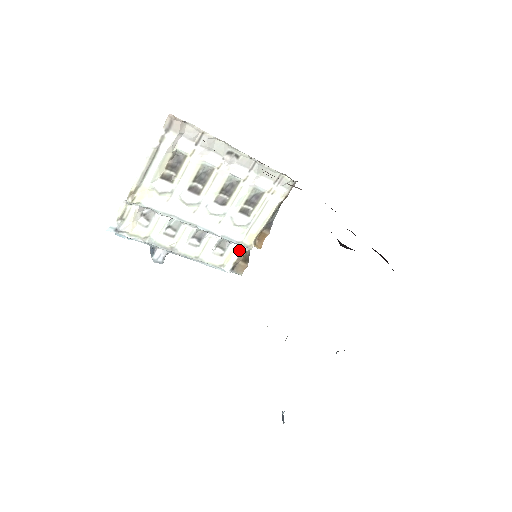
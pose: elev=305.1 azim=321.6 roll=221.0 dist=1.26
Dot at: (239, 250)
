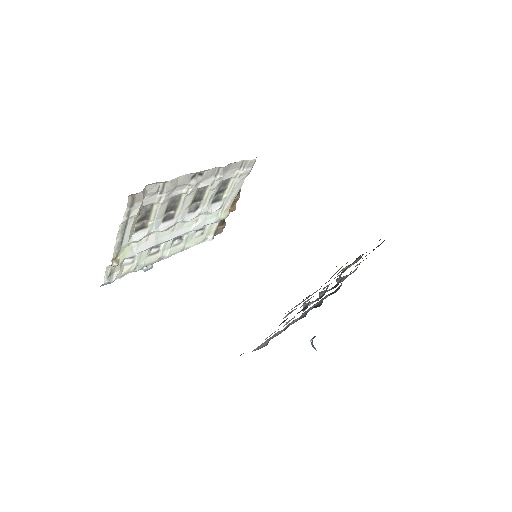
Dot at: (217, 223)
